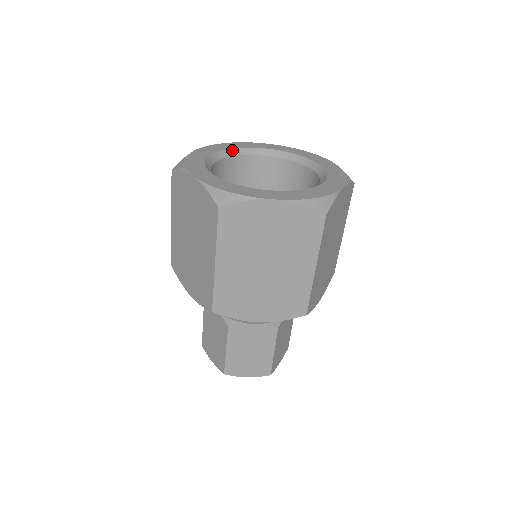
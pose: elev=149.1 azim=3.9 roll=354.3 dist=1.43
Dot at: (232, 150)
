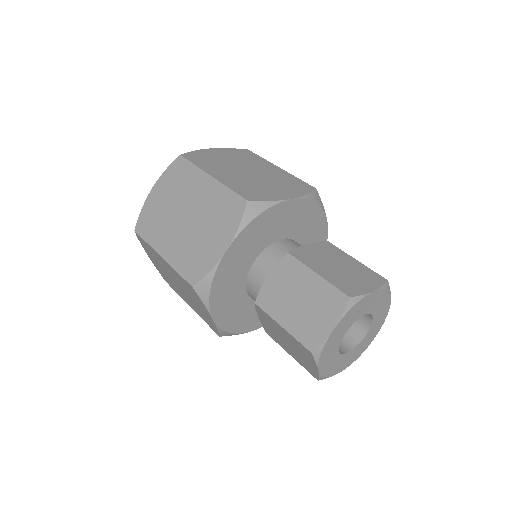
Dot at: occluded
